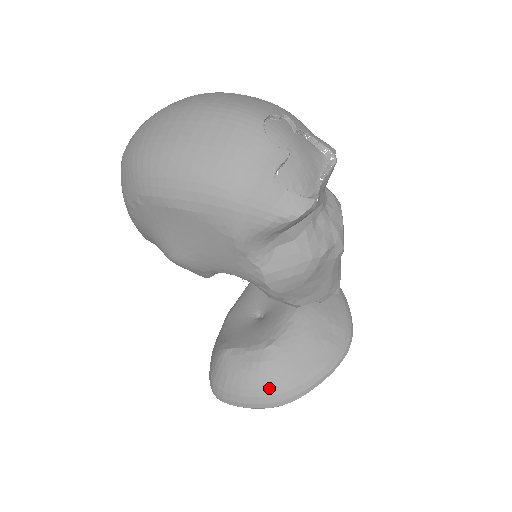
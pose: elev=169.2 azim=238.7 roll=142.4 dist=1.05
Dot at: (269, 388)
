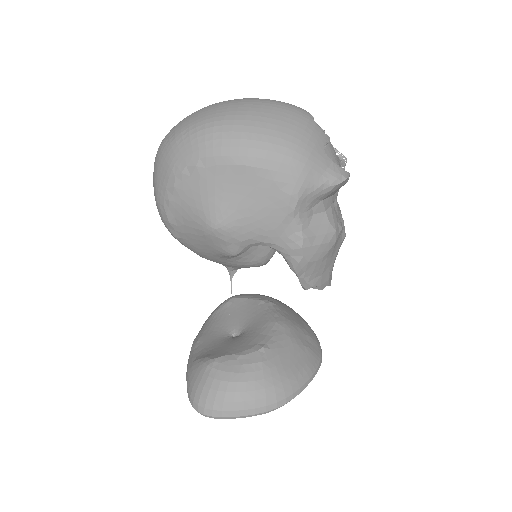
Dot at: (266, 388)
